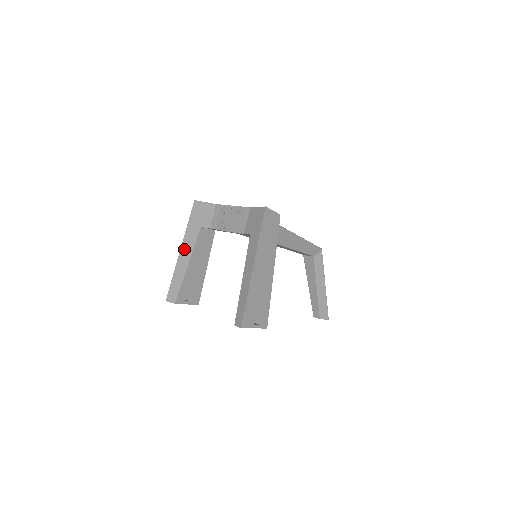
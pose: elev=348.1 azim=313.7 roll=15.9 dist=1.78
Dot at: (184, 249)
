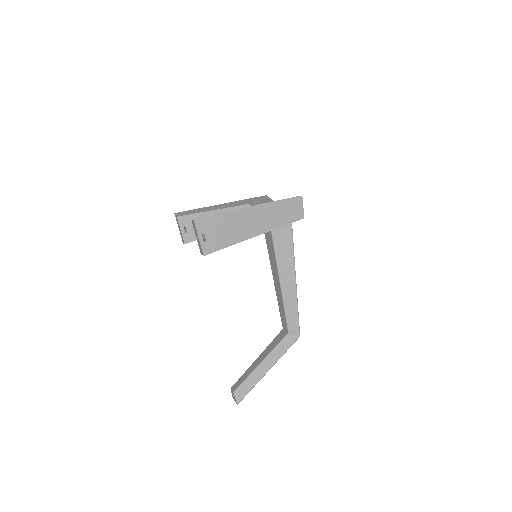
Dot at: (225, 204)
